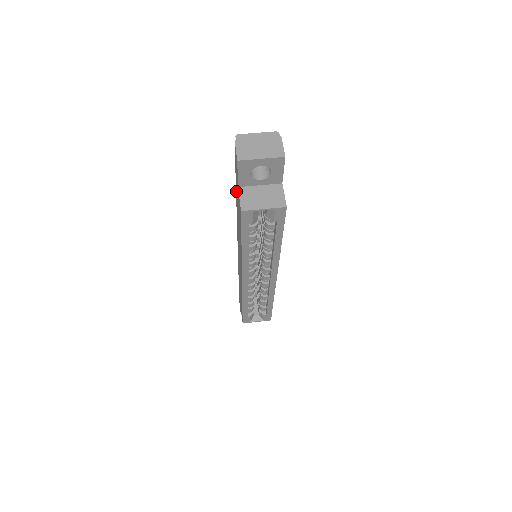
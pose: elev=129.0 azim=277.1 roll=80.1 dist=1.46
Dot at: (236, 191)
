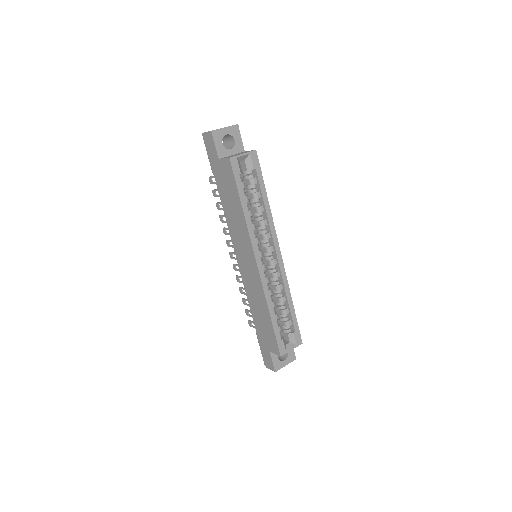
Dot at: (217, 183)
